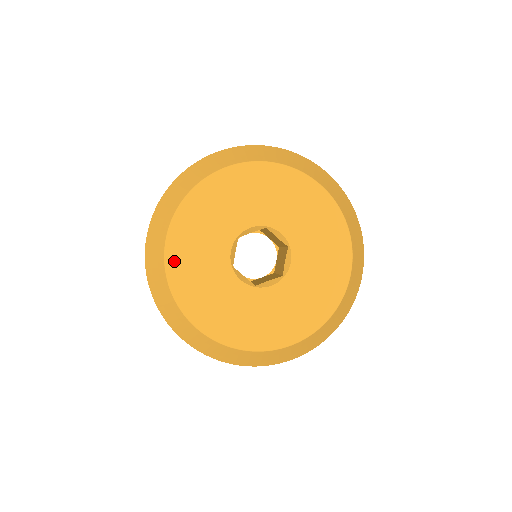
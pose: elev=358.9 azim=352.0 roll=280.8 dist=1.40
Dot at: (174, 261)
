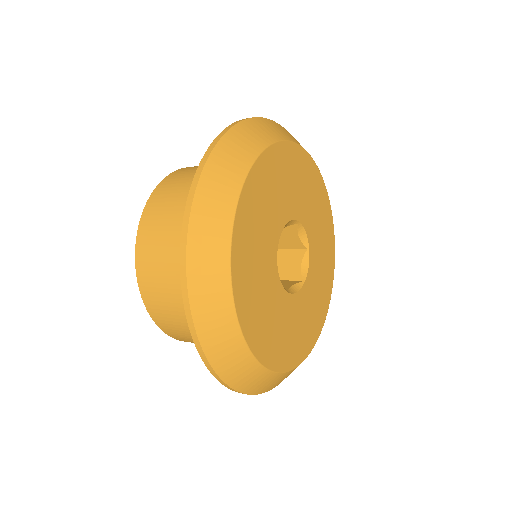
Dot at: (265, 353)
